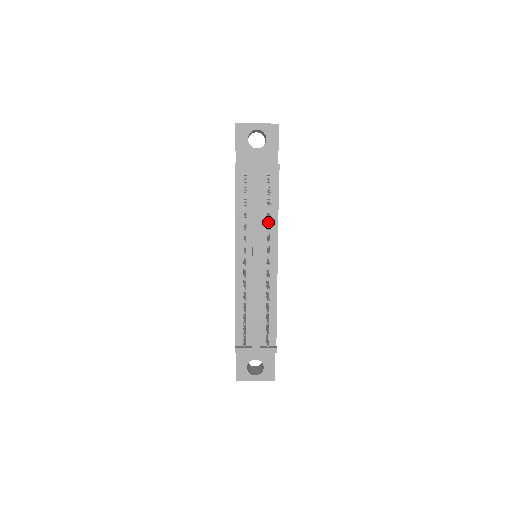
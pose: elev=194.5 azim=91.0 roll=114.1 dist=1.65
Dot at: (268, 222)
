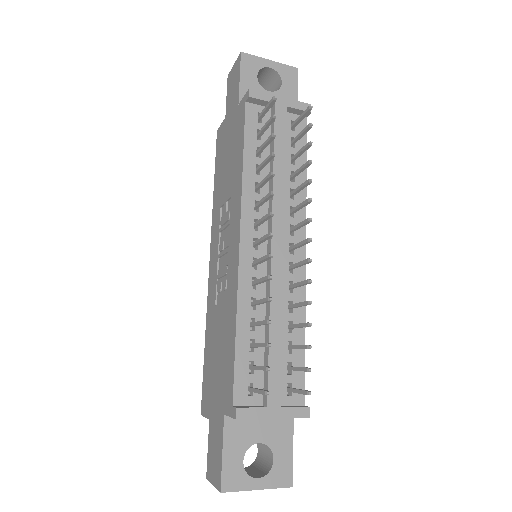
Dot at: (292, 187)
